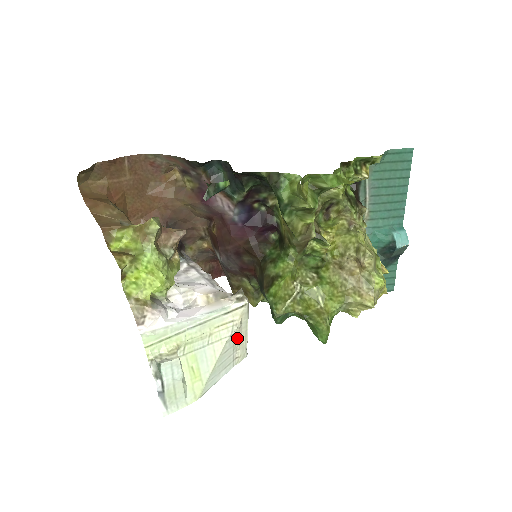
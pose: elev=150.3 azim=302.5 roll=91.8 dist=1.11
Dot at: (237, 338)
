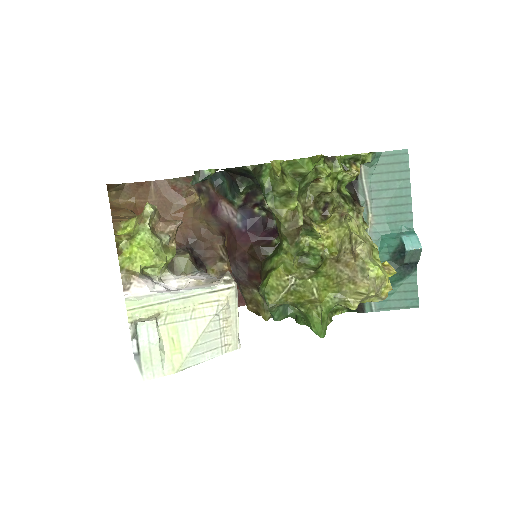
Dot at: (224, 321)
